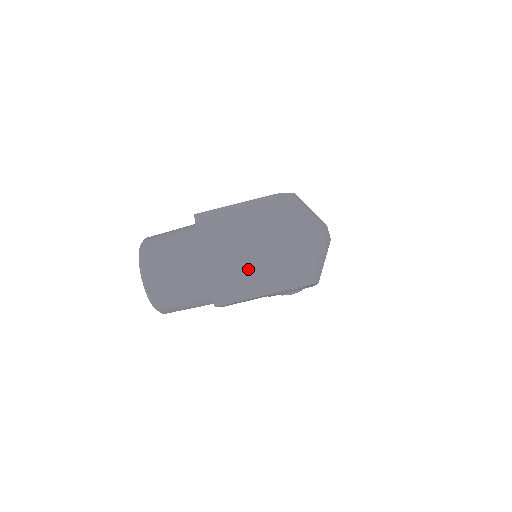
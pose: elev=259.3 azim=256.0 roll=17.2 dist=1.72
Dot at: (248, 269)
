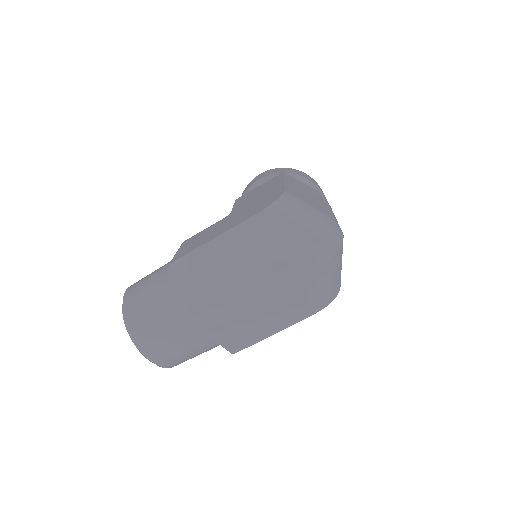
Dot at: (257, 317)
